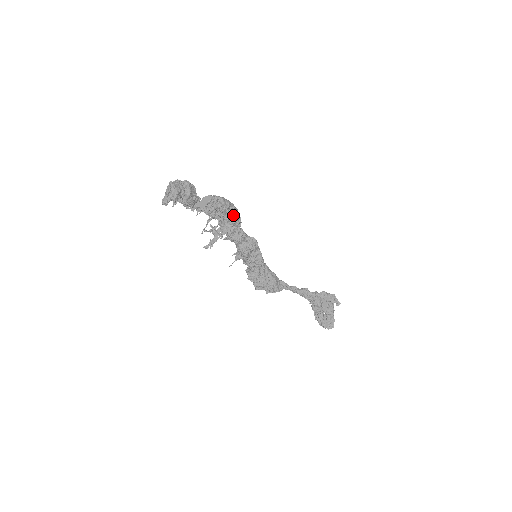
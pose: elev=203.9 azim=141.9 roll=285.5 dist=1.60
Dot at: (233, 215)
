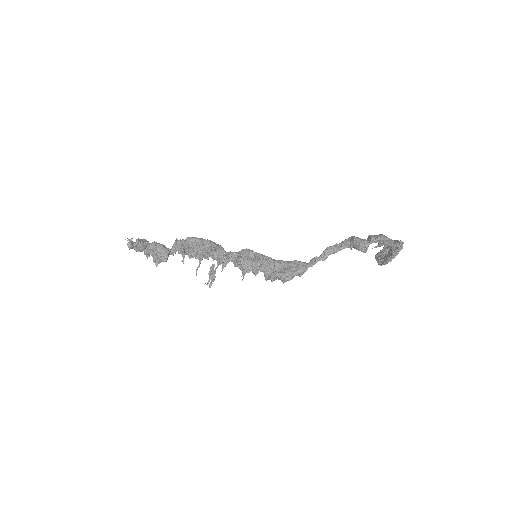
Dot at: (206, 242)
